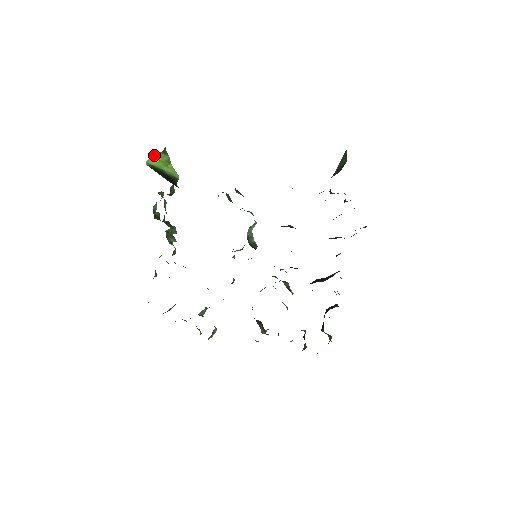
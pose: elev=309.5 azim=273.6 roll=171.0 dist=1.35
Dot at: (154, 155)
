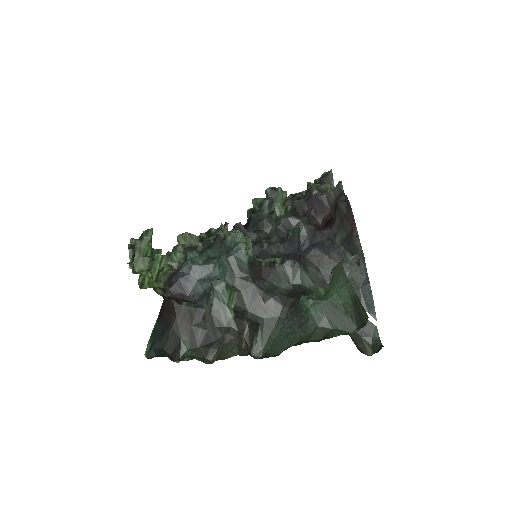
Dot at: occluded
